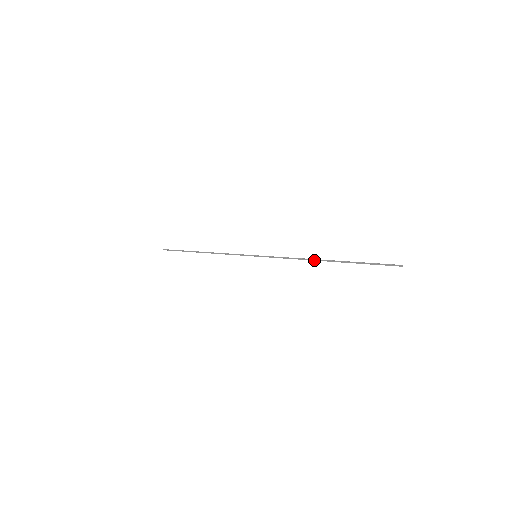
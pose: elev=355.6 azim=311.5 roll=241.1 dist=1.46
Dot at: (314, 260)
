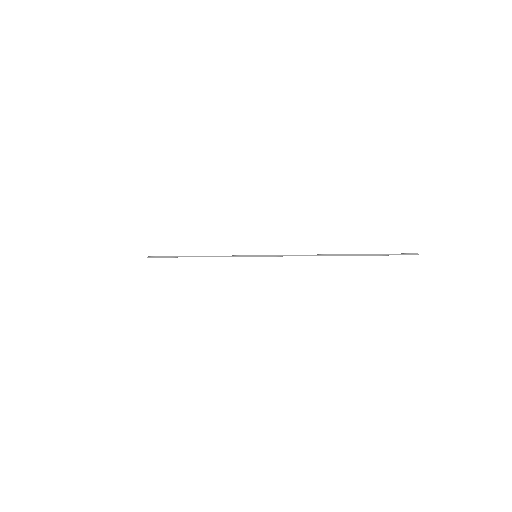
Dot at: (321, 255)
